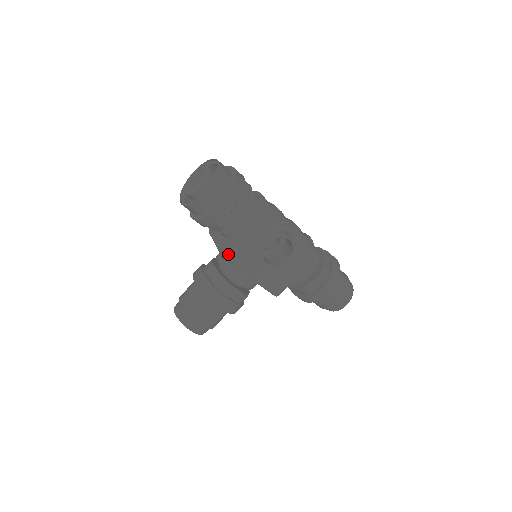
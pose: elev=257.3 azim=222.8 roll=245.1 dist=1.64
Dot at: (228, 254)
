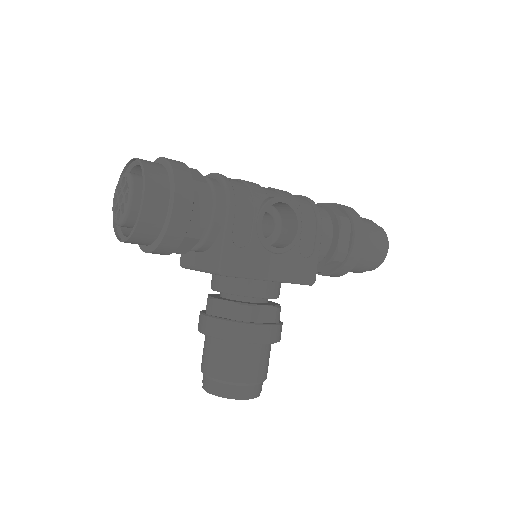
Dot at: (225, 265)
